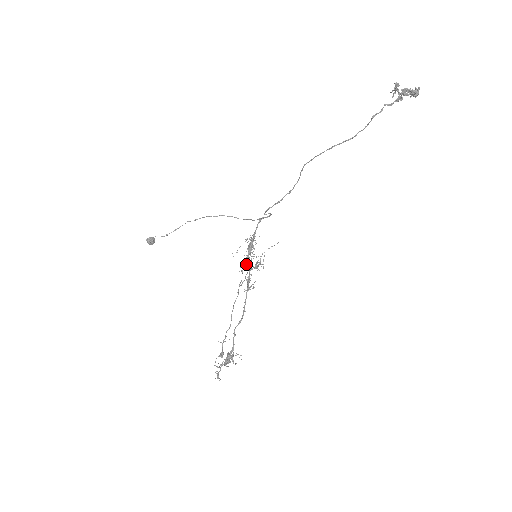
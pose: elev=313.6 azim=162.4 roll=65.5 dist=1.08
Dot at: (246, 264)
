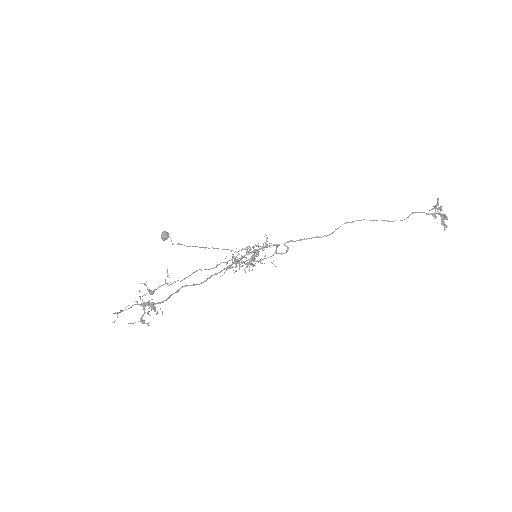
Dot at: occluded
